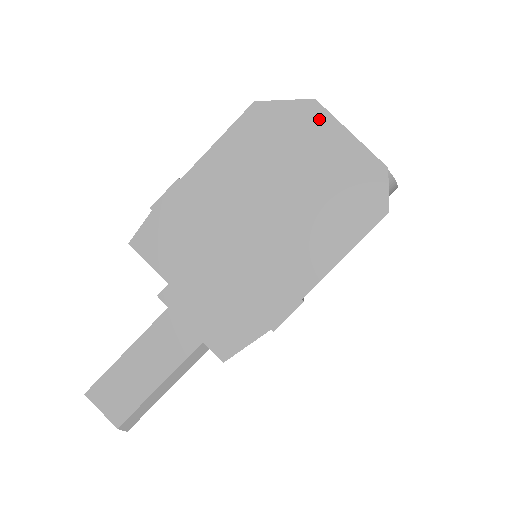
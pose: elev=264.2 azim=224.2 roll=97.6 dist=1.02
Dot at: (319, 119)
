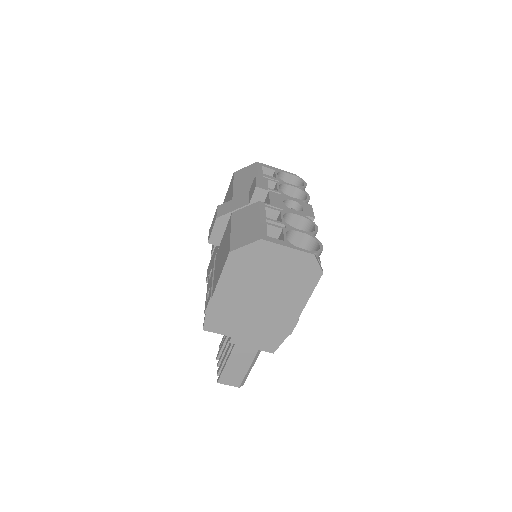
Dot at: (268, 247)
